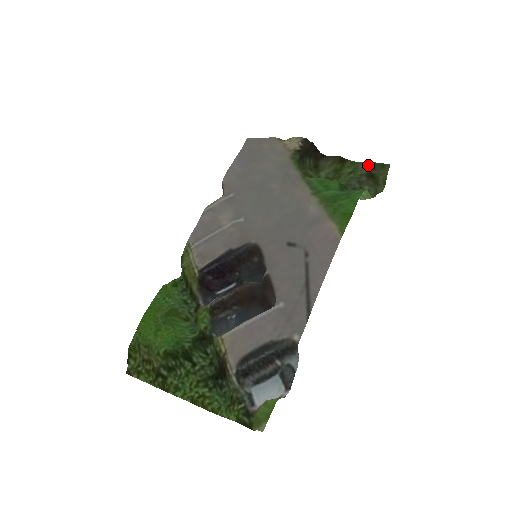
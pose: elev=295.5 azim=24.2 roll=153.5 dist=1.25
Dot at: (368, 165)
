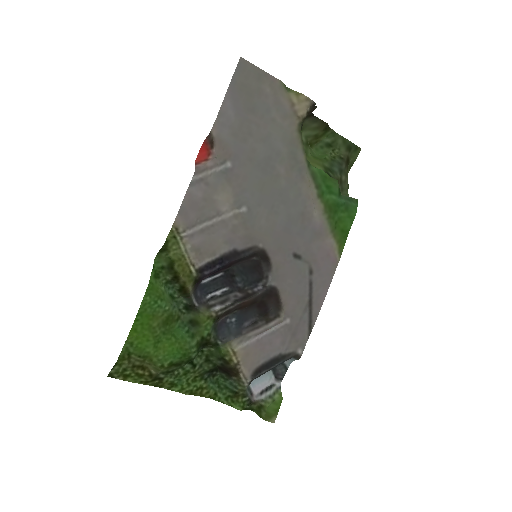
Dot at: (346, 143)
